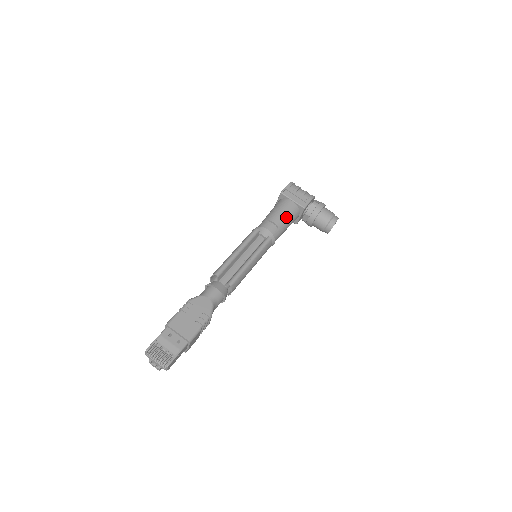
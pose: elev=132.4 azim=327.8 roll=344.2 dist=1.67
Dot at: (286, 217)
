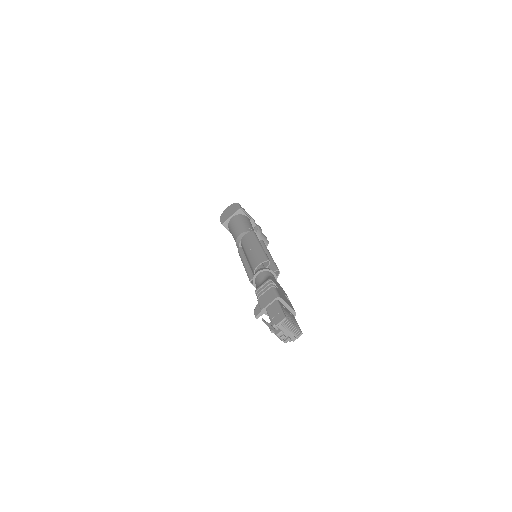
Dot at: occluded
